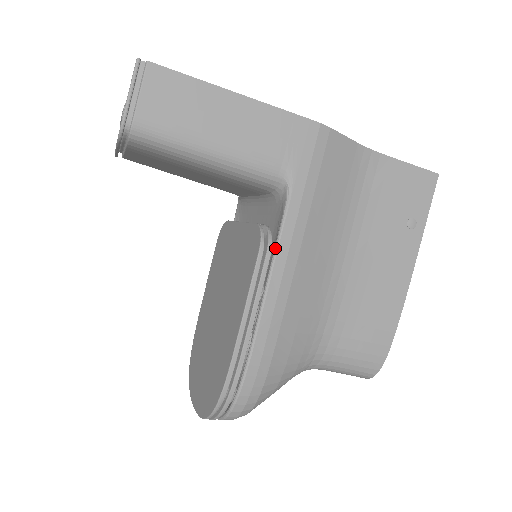
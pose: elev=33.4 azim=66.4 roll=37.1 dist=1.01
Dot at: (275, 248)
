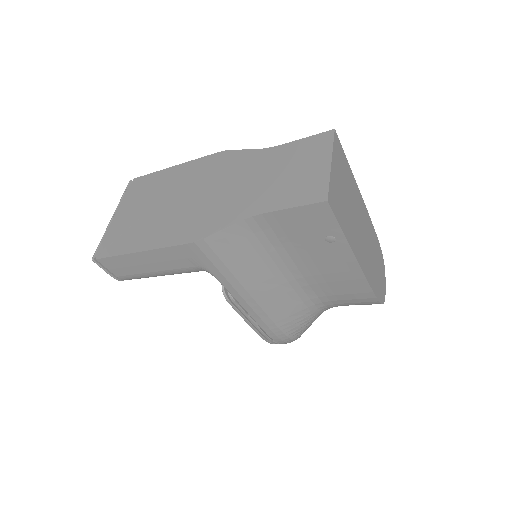
Dot at: (234, 298)
